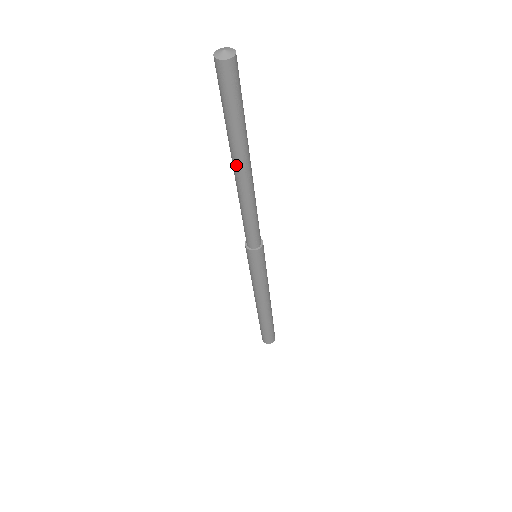
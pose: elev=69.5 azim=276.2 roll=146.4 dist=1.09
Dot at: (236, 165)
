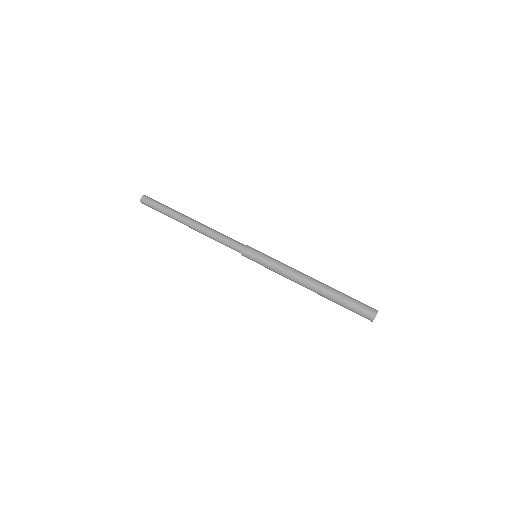
Dot at: (183, 222)
